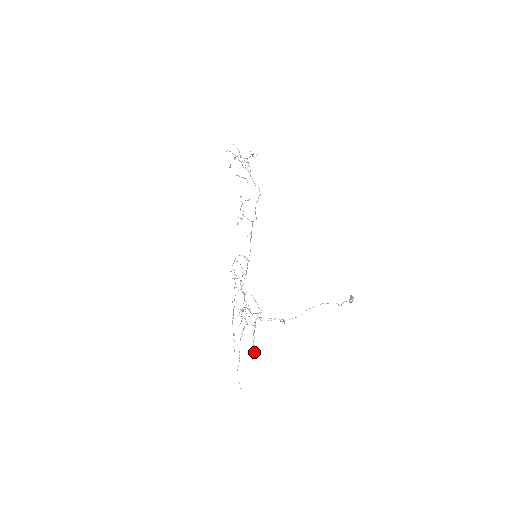
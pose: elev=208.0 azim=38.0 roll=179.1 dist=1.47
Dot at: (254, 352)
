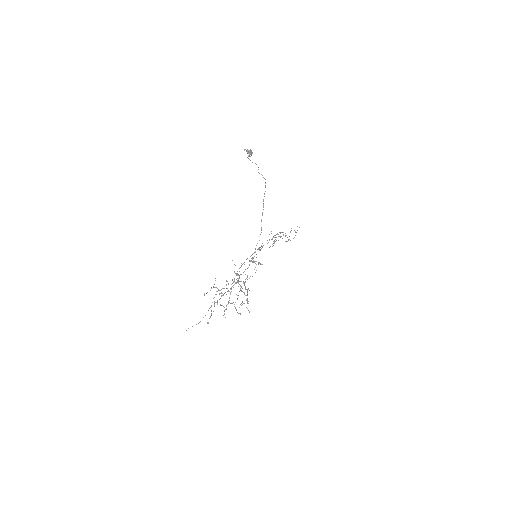
Dot at: occluded
